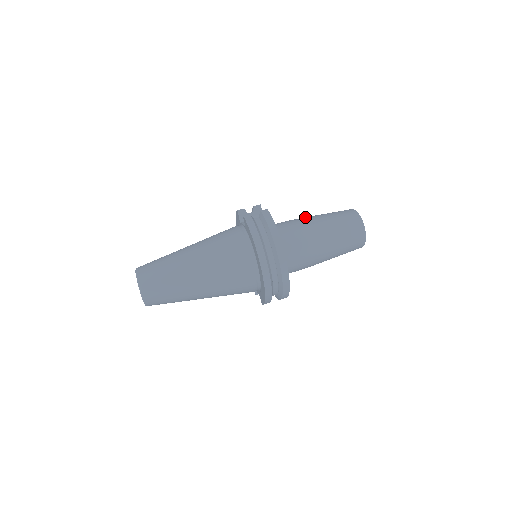
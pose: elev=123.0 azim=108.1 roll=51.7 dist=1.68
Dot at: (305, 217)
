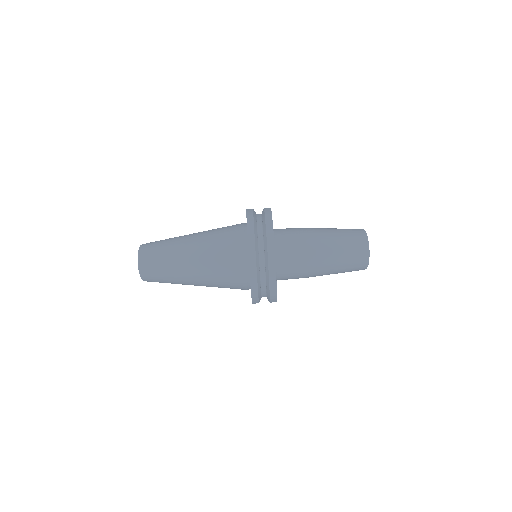
Dot at: occluded
